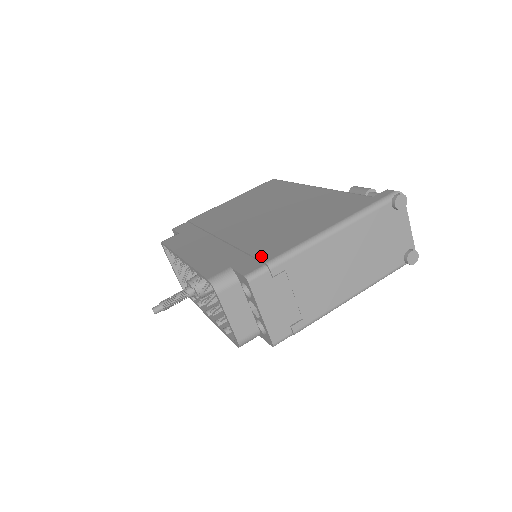
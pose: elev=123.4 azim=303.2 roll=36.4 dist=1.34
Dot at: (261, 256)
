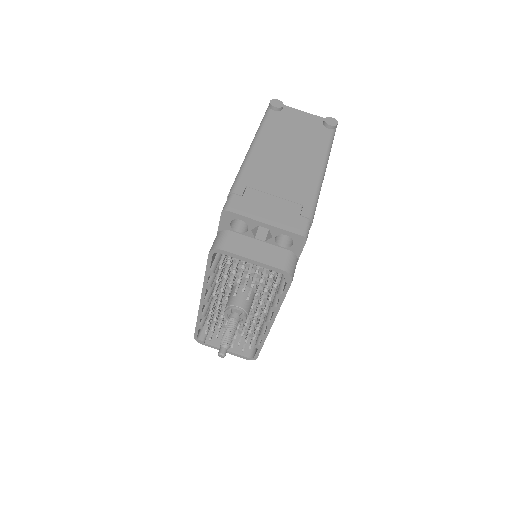
Dot at: occluded
